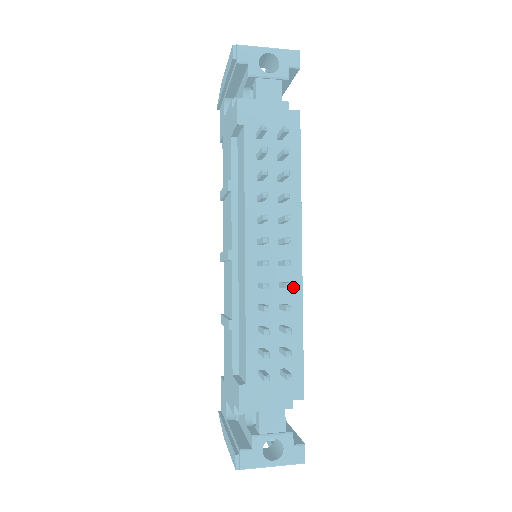
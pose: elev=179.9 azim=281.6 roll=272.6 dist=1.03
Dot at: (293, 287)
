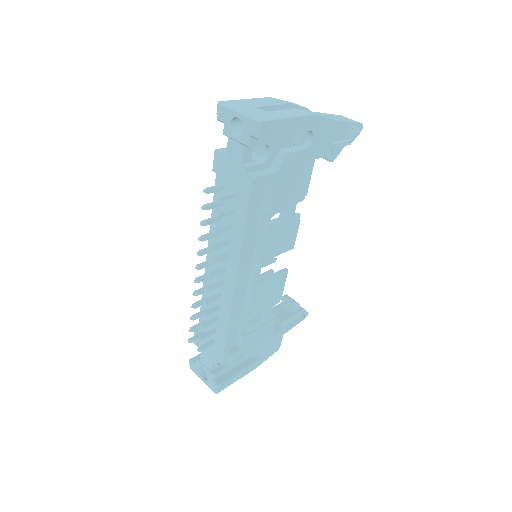
Dot at: (227, 301)
